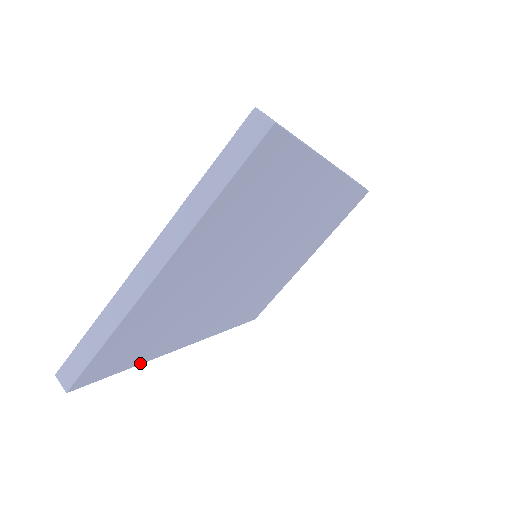
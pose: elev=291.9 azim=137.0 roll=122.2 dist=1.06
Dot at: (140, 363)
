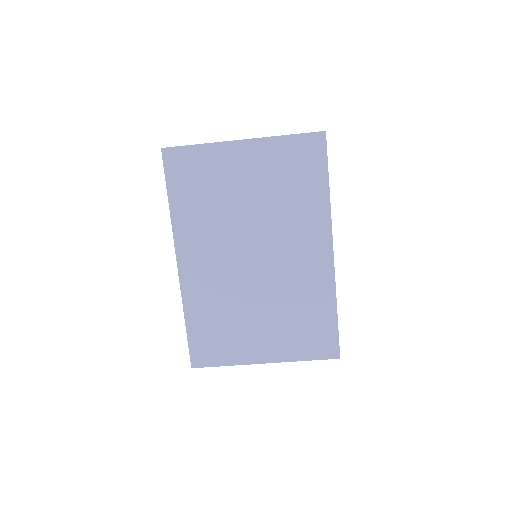
Dot at: (170, 205)
